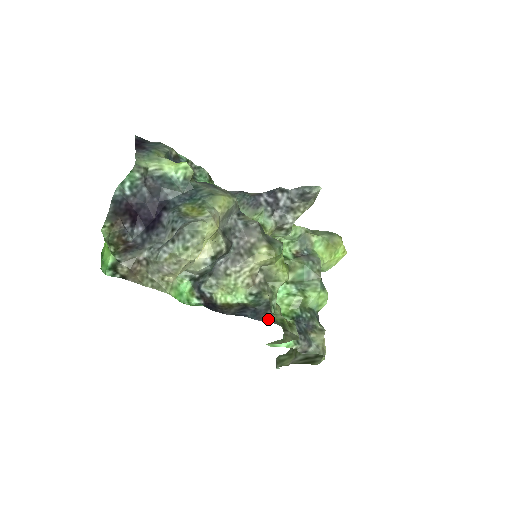
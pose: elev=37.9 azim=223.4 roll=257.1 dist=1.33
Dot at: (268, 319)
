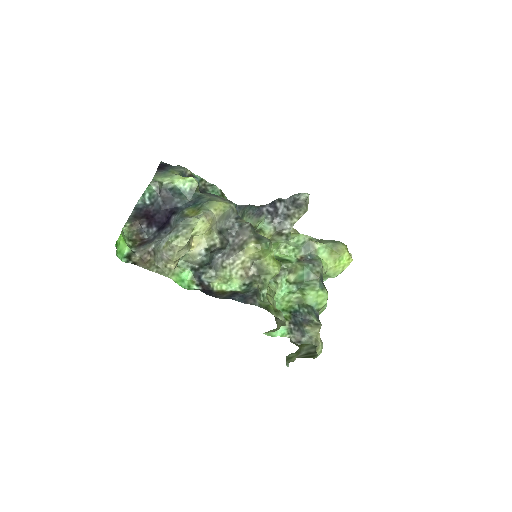
Dot at: (253, 302)
